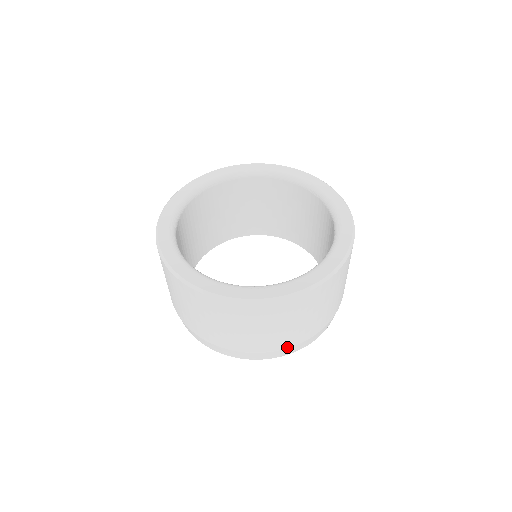
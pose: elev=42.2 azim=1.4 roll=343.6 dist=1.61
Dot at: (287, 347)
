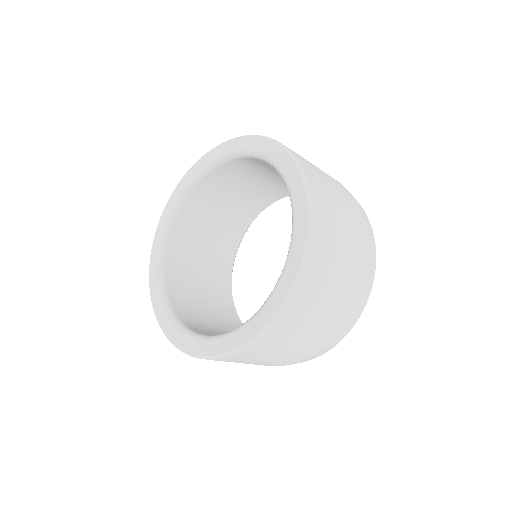
Dot at: (333, 337)
